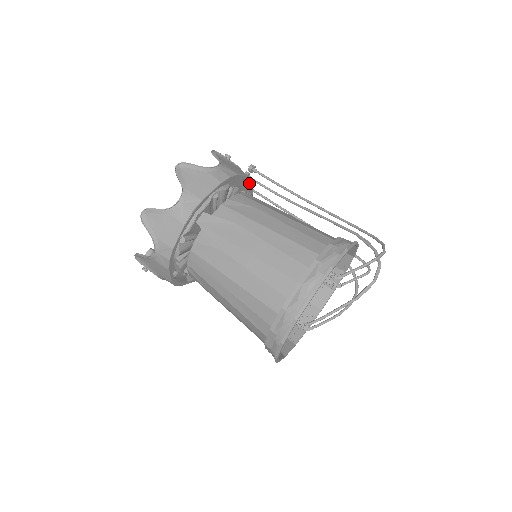
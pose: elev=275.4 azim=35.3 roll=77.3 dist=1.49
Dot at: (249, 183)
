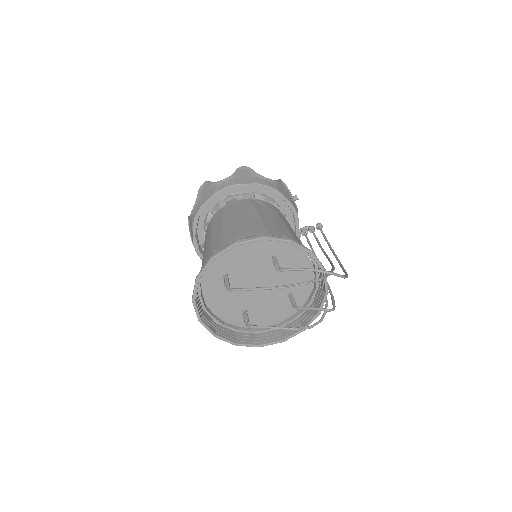
Dot at: (294, 215)
